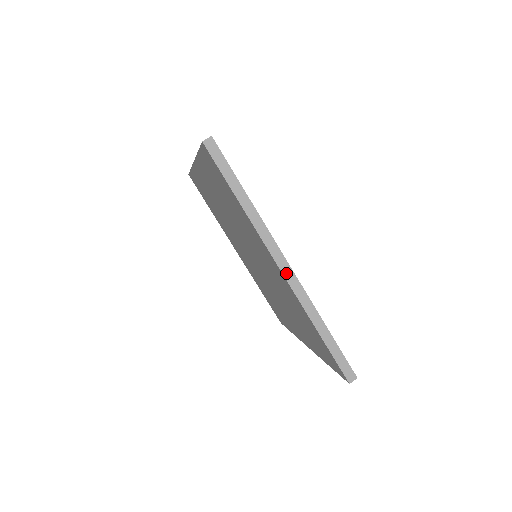
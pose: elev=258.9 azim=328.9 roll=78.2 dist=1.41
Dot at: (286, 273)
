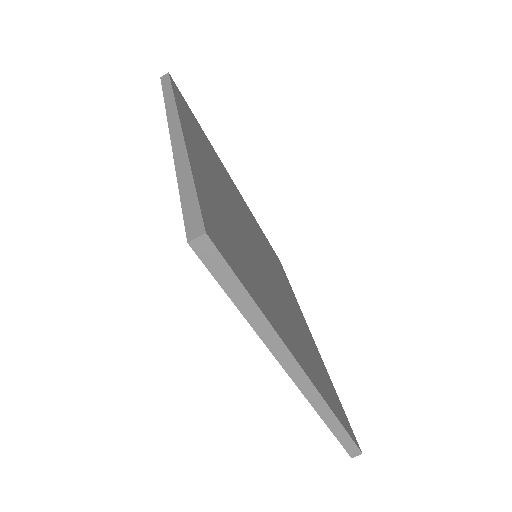
Dot at: (301, 384)
